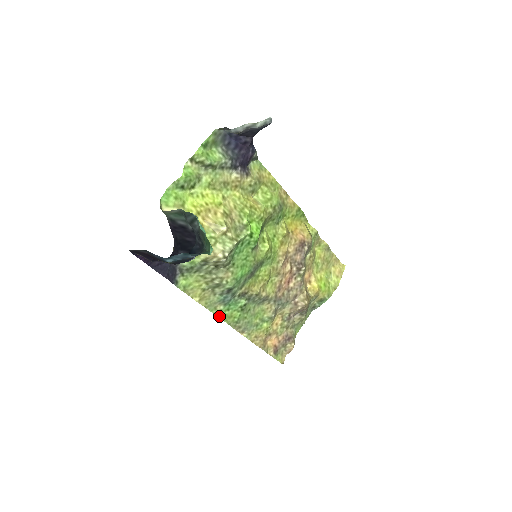
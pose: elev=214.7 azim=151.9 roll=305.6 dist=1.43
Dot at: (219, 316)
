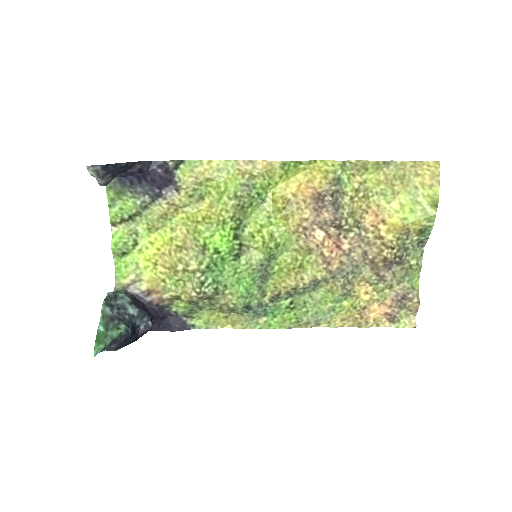
Dot at: (269, 327)
